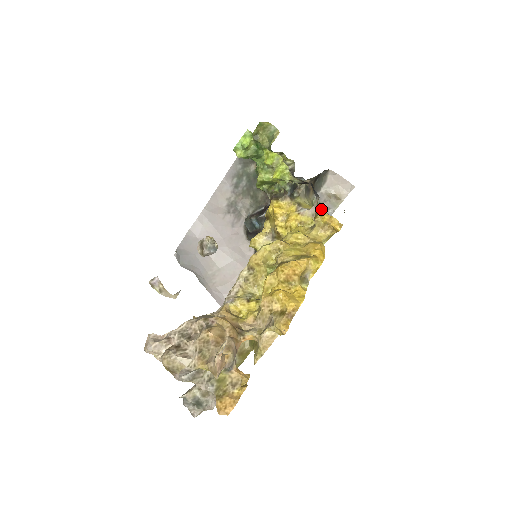
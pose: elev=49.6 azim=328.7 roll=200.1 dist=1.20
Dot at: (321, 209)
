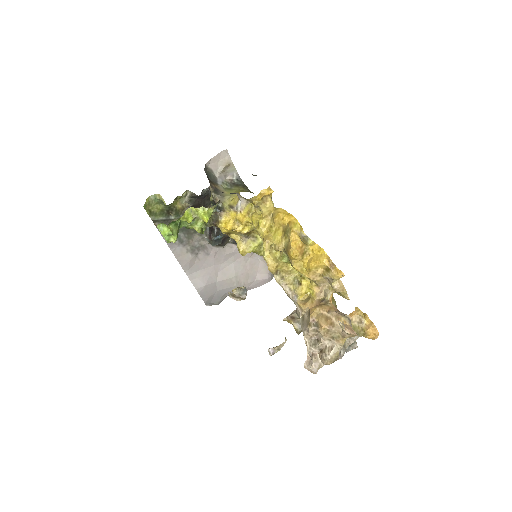
Dot at: (251, 198)
